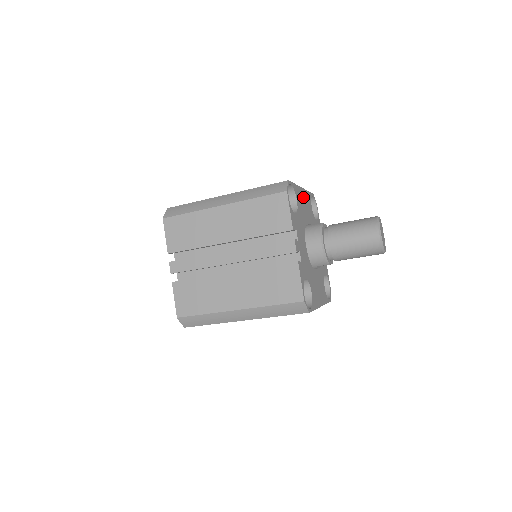
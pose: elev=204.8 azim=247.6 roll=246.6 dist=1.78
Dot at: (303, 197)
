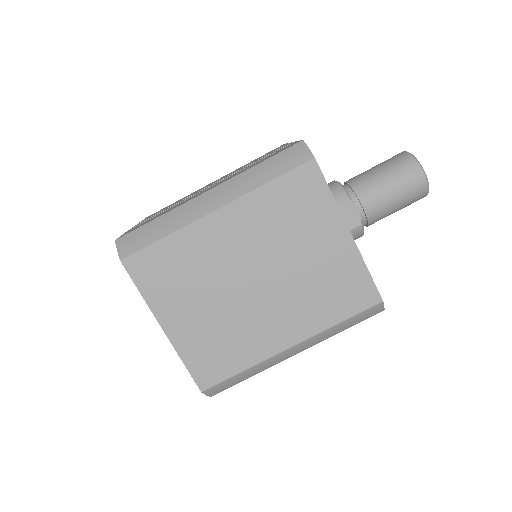
Dot at: occluded
